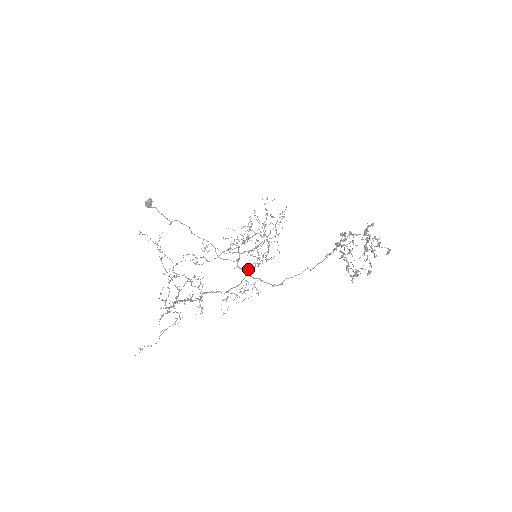
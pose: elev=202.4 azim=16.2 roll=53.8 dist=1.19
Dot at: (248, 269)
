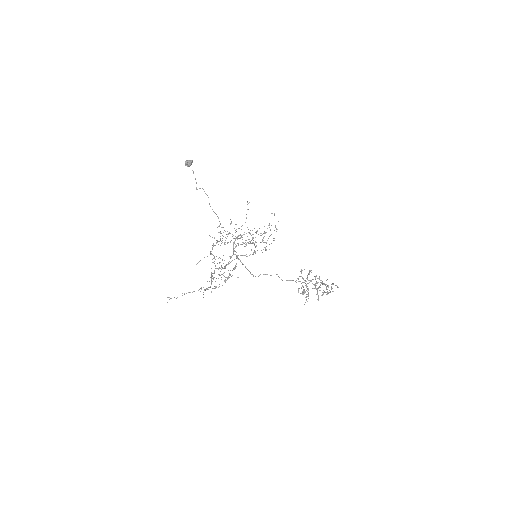
Dot at: occluded
